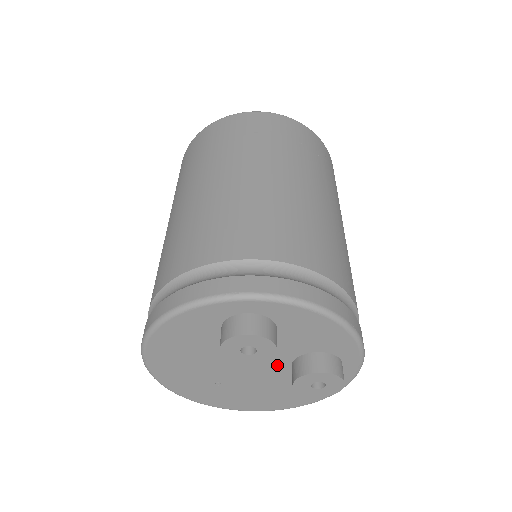
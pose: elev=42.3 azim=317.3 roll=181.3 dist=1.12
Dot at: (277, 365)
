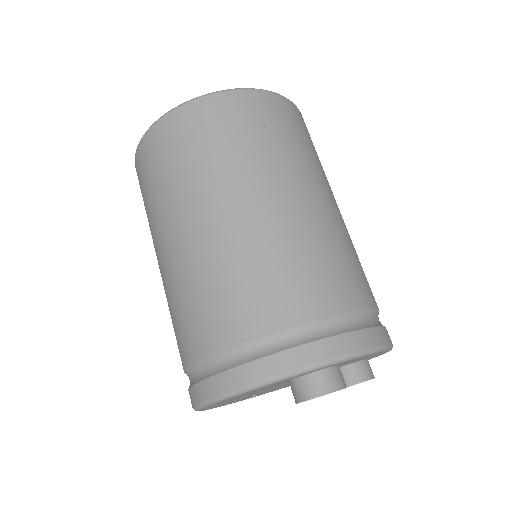
Dot at: occluded
